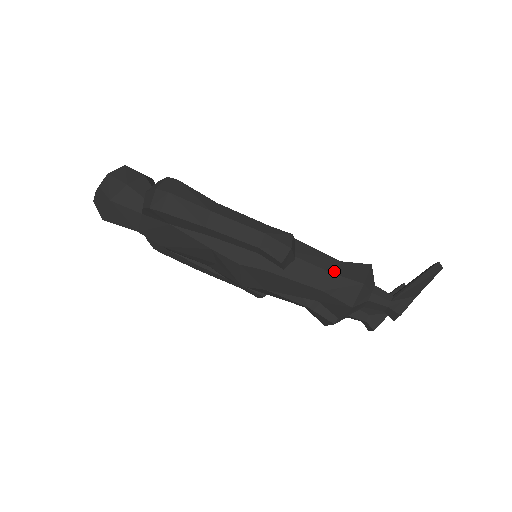
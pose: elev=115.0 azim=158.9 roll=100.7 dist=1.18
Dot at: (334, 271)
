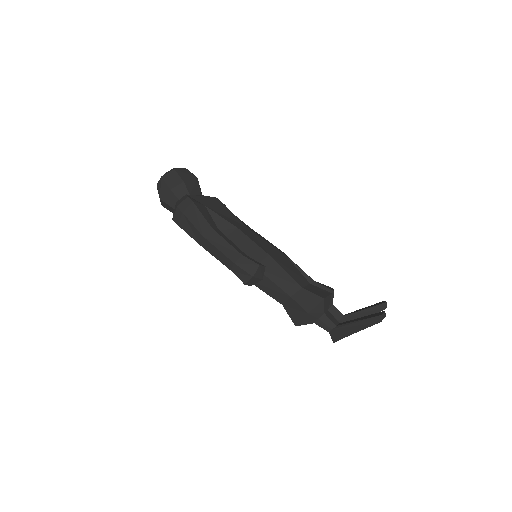
Dot at: (292, 295)
